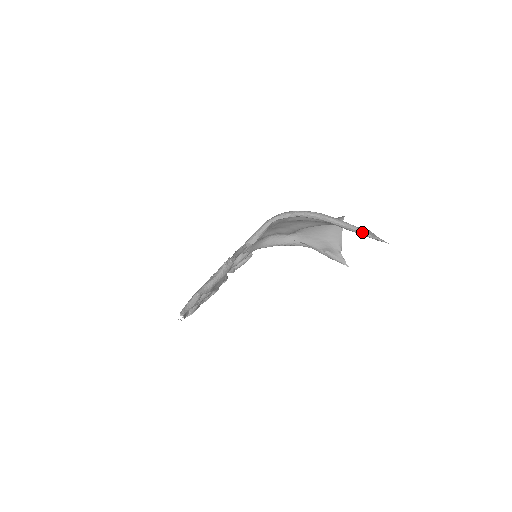
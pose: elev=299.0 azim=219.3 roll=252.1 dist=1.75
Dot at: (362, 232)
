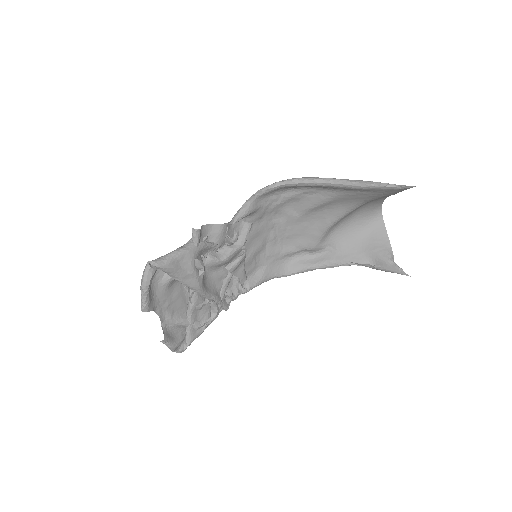
Dot at: (375, 183)
